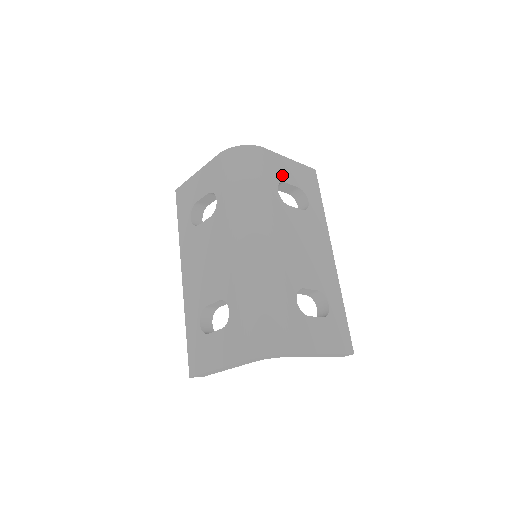
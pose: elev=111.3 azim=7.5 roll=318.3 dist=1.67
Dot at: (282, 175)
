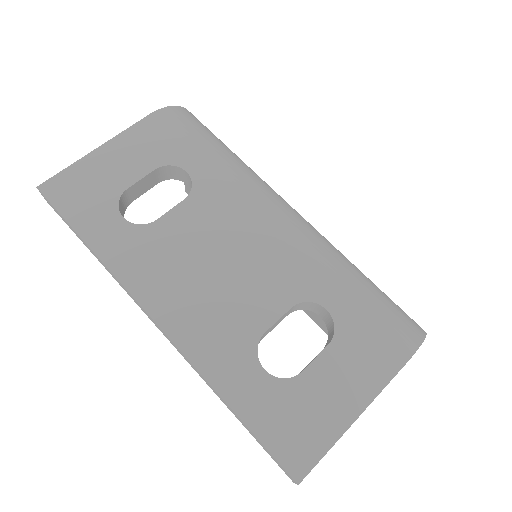
Dot at: occluded
